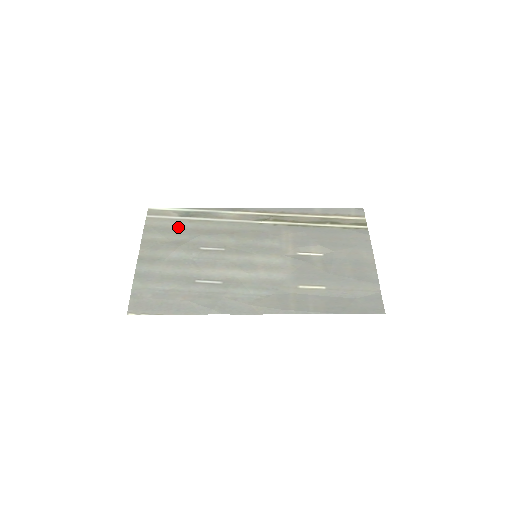
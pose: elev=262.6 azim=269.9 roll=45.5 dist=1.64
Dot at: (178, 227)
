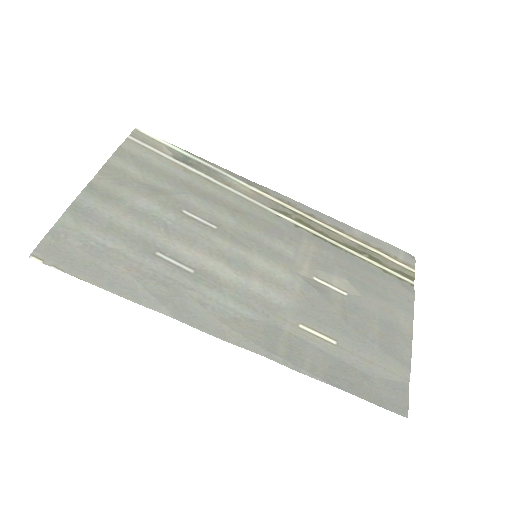
Dot at: (165, 170)
